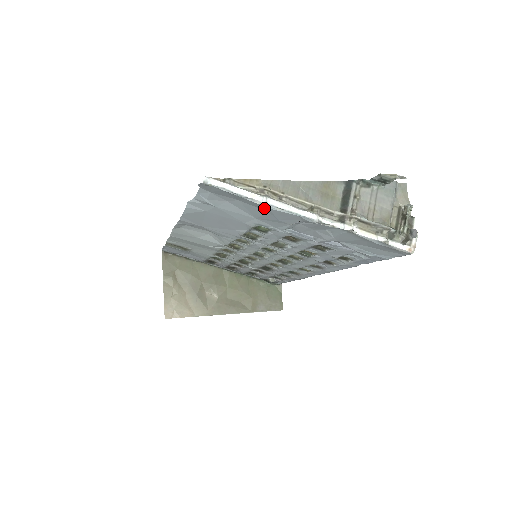
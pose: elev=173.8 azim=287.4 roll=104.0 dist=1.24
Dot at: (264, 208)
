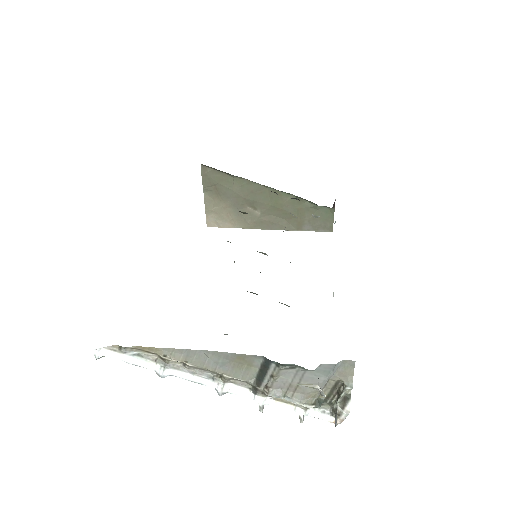
Dot at: occluded
